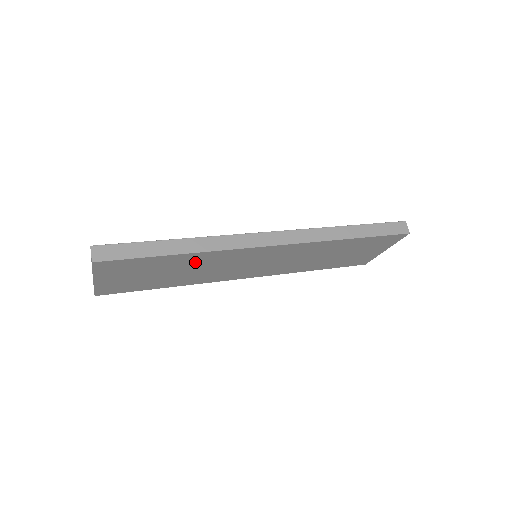
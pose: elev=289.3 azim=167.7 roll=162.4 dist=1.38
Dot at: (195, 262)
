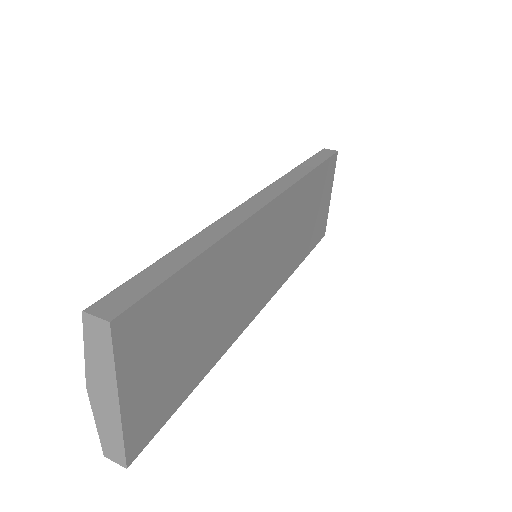
Dot at: (219, 275)
